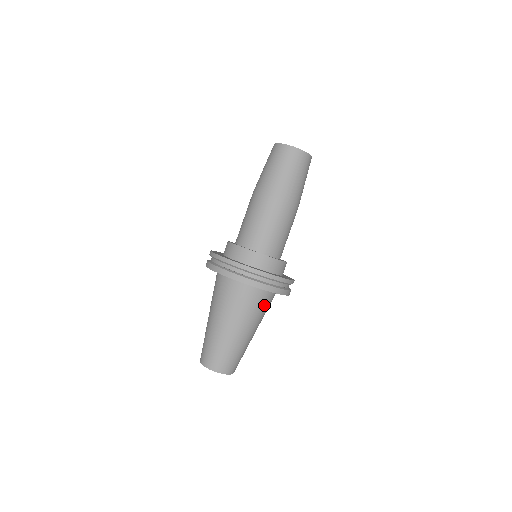
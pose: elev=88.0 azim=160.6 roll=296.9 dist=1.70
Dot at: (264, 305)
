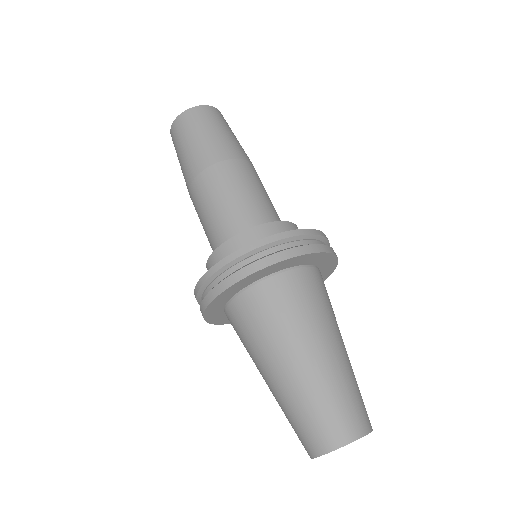
Dot at: occluded
